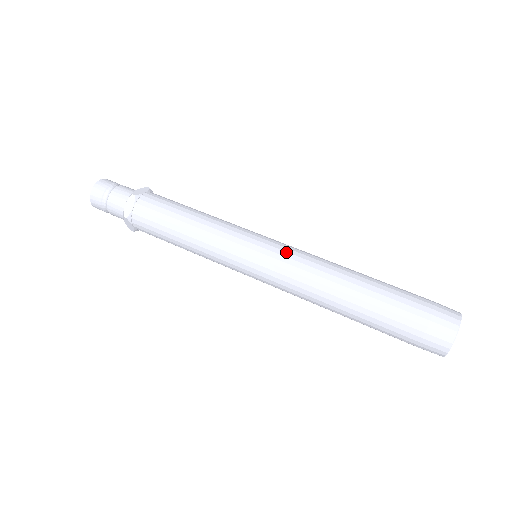
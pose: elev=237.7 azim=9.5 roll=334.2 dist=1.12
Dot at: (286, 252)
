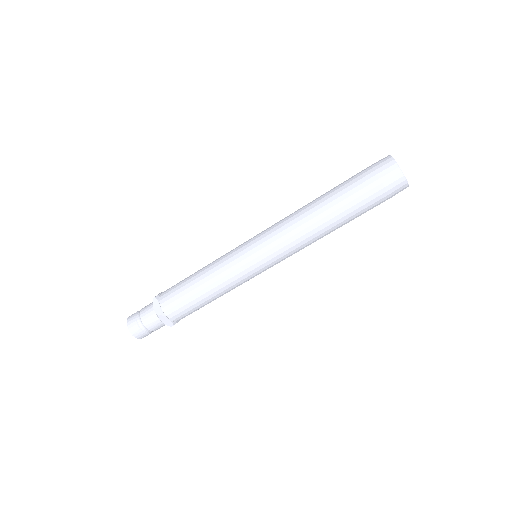
Dot at: (267, 230)
